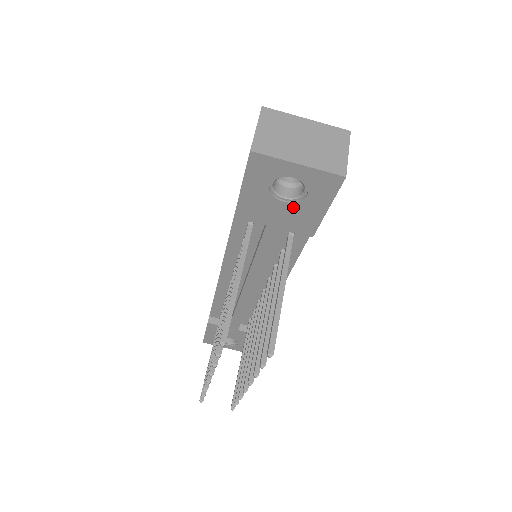
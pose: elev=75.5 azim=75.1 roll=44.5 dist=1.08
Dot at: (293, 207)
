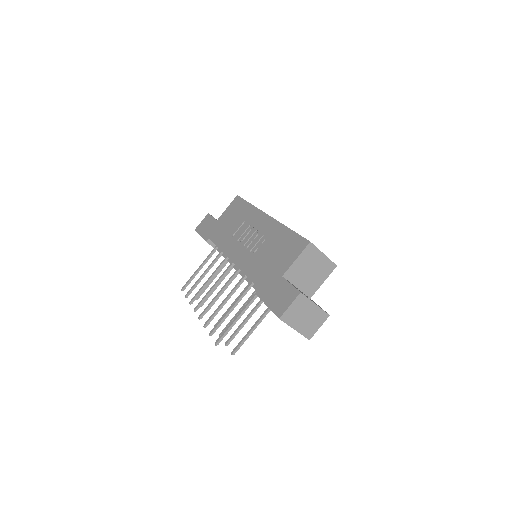
Dot at: occluded
